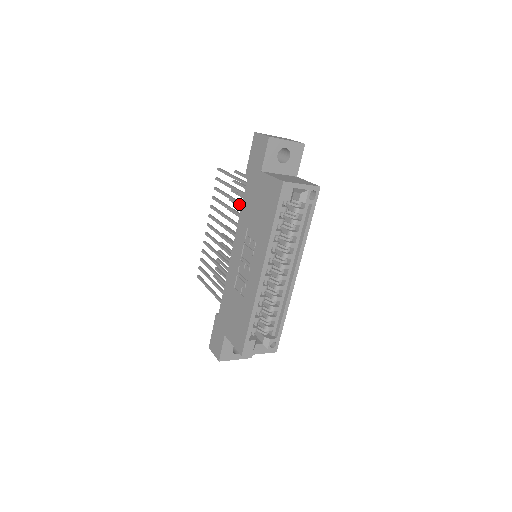
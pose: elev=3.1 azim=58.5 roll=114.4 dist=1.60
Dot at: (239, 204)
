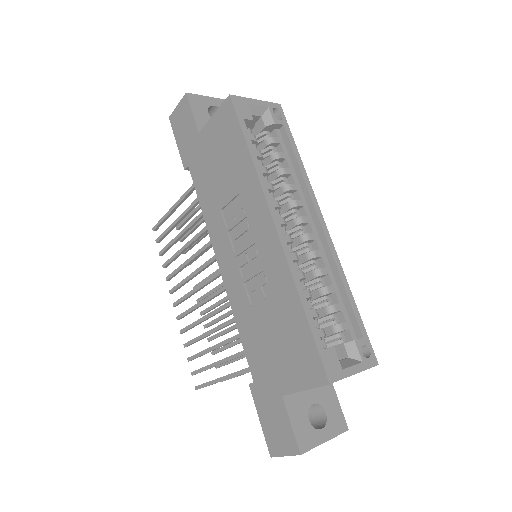
Dot at: (197, 219)
